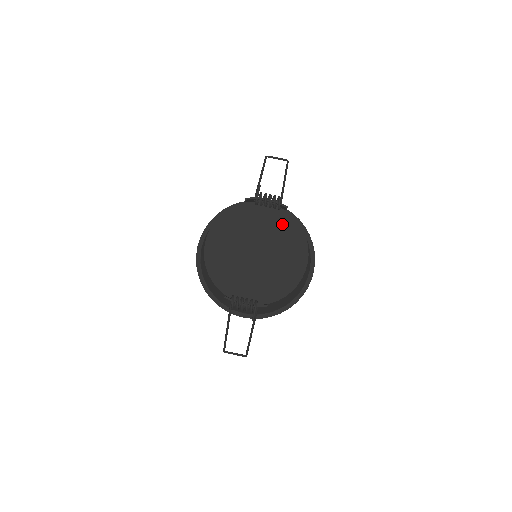
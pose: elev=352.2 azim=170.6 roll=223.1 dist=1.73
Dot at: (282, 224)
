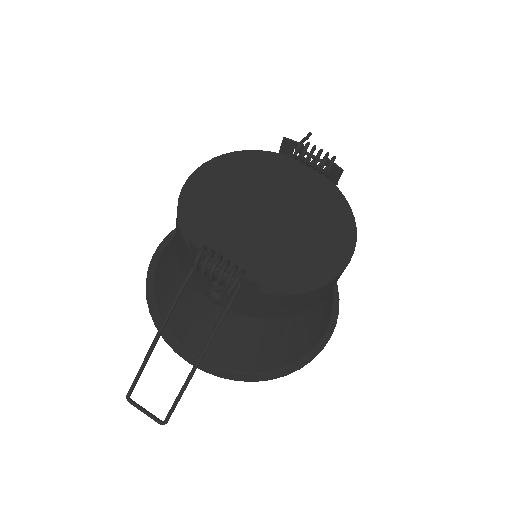
Dot at: (324, 197)
